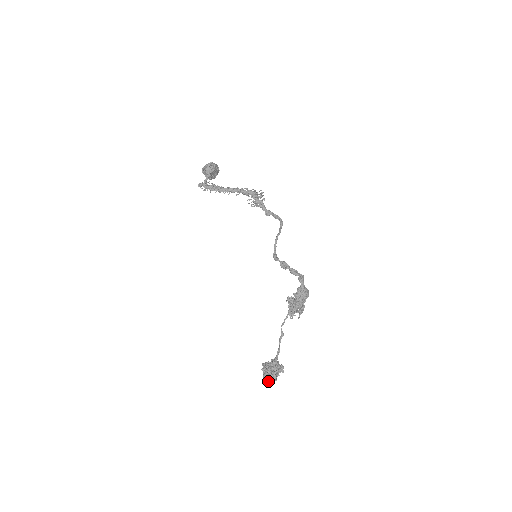
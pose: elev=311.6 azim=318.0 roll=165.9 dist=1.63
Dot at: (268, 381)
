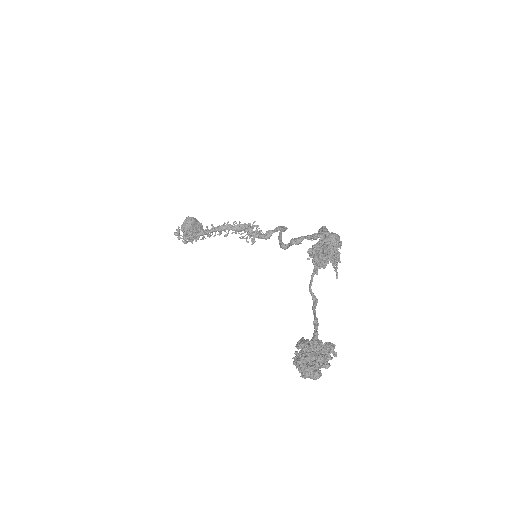
Dot at: (305, 356)
